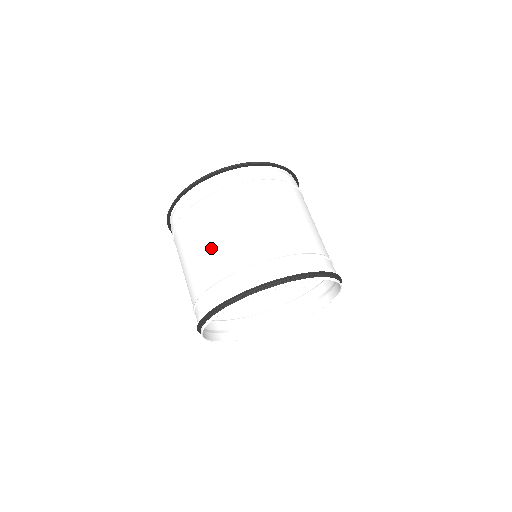
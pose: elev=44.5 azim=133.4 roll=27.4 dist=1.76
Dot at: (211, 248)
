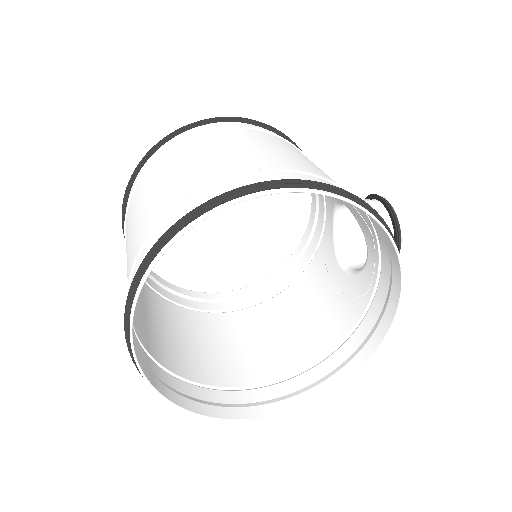
Dot at: occluded
